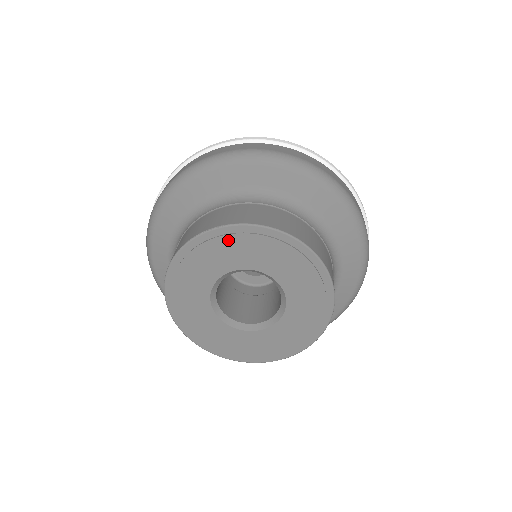
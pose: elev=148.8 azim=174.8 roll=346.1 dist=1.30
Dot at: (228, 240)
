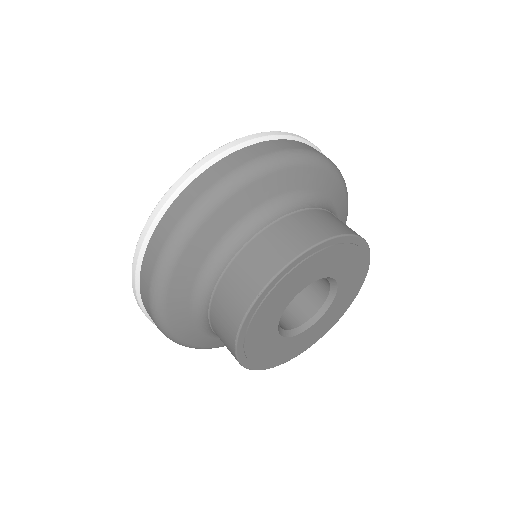
Dot at: (282, 284)
